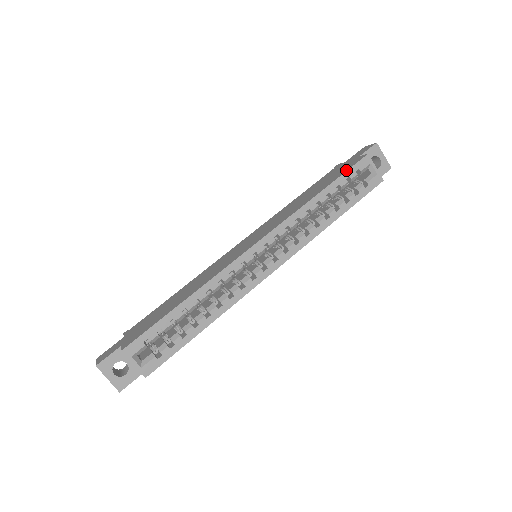
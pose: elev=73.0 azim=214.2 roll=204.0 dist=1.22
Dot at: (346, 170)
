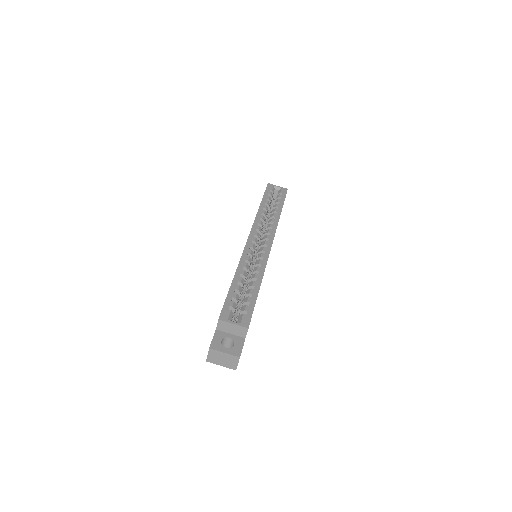
Dot at: (264, 193)
